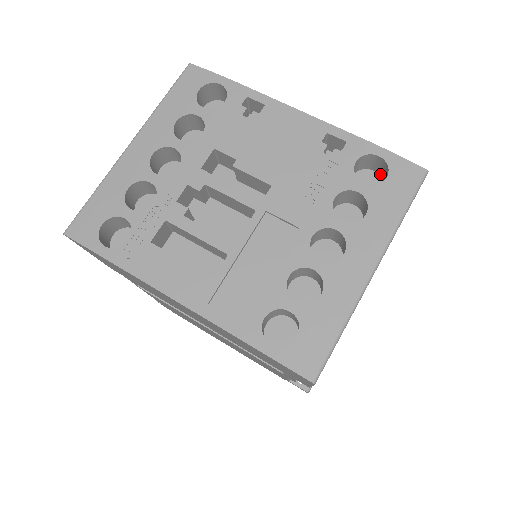
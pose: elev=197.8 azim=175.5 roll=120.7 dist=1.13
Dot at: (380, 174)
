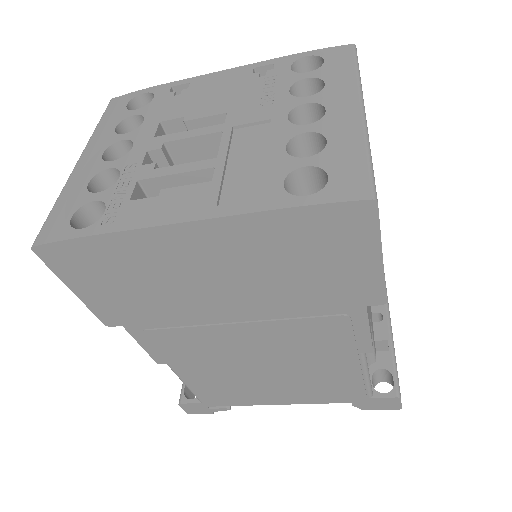
Dot at: occluded
